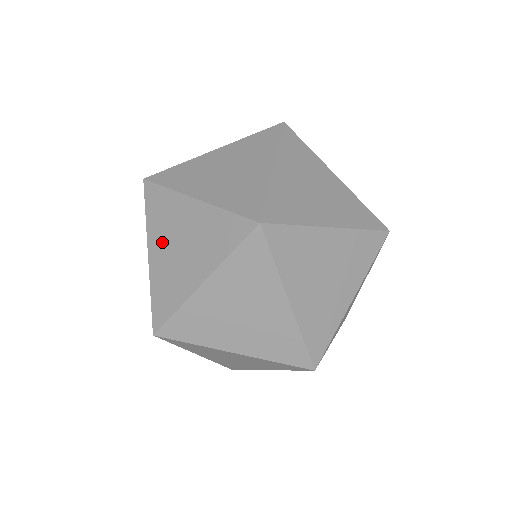
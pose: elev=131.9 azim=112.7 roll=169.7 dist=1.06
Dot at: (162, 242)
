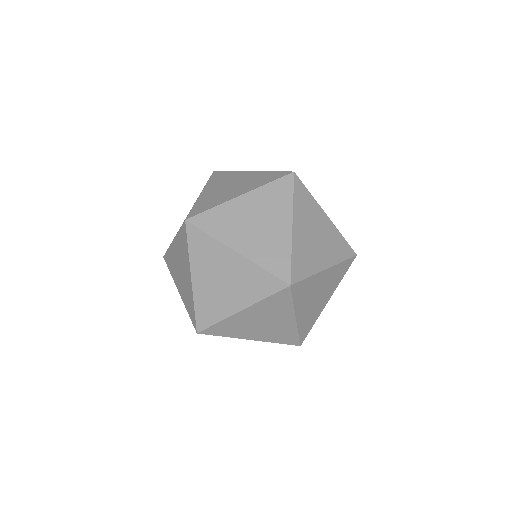
Dot at: occluded
